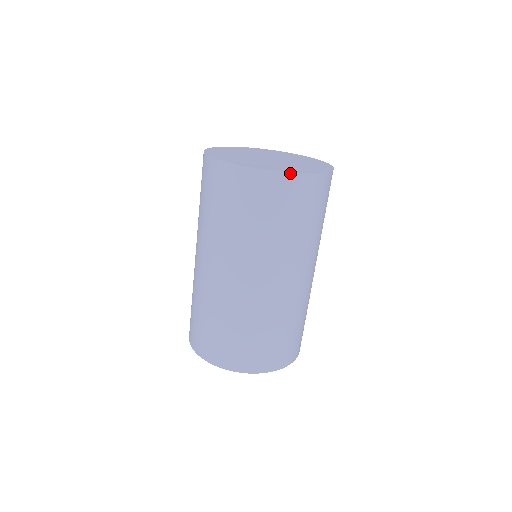
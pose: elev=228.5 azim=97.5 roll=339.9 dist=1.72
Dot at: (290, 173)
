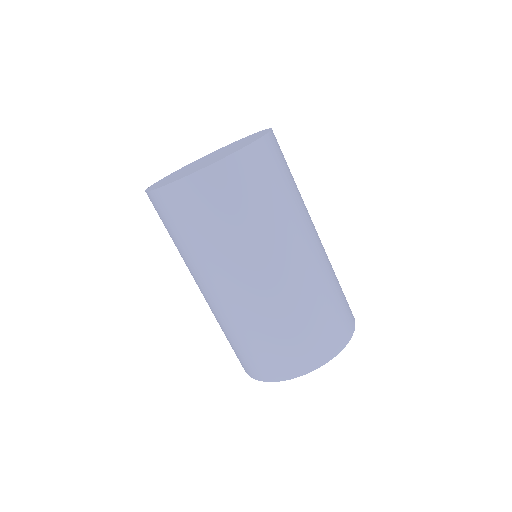
Dot at: (185, 178)
